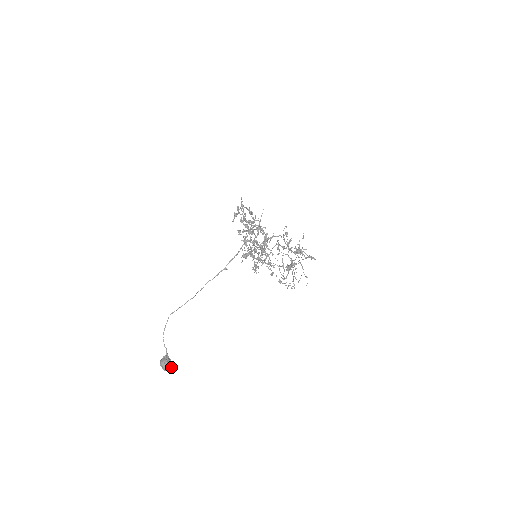
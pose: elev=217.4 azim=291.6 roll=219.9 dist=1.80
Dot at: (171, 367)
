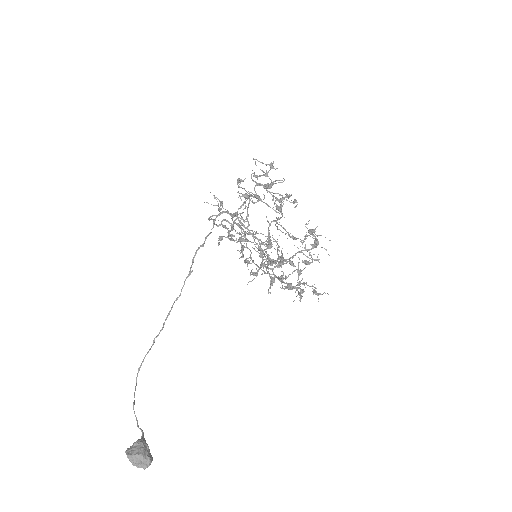
Dot at: (146, 455)
